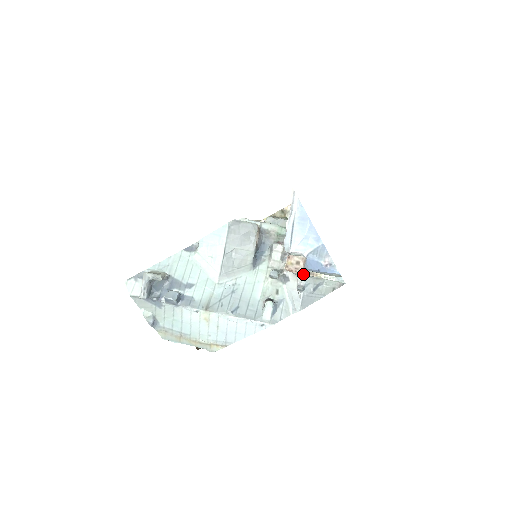
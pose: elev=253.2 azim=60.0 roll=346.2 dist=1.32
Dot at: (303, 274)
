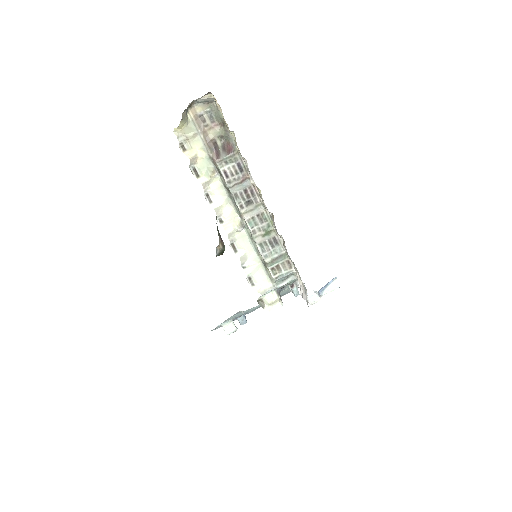
Dot at: occluded
